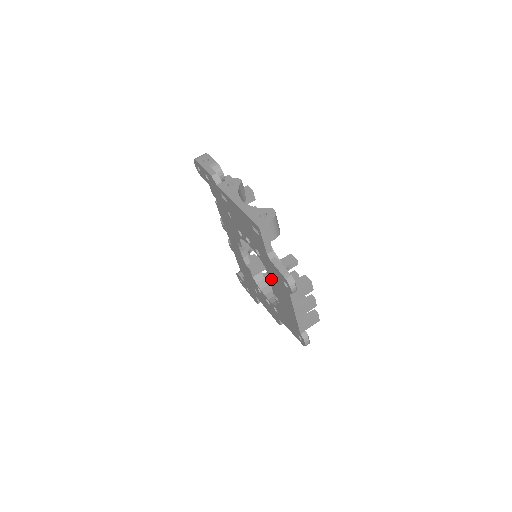
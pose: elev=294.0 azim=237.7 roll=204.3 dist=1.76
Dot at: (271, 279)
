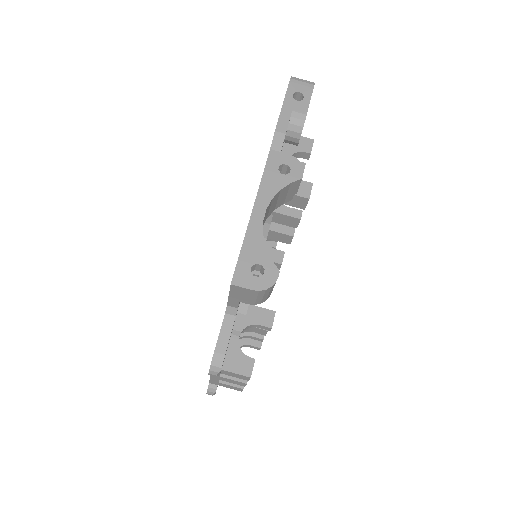
Dot at: occluded
